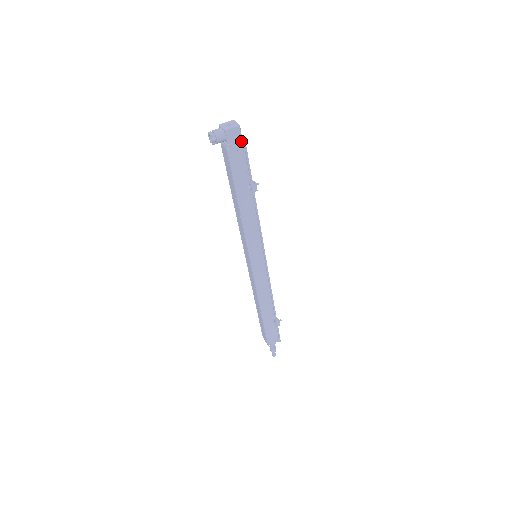
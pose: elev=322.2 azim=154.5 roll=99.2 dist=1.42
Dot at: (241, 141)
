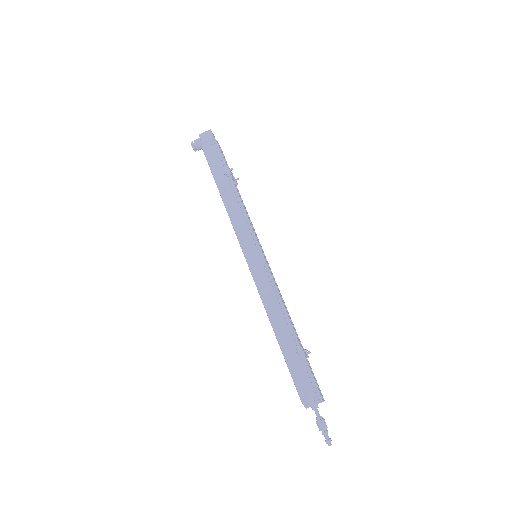
Dot at: (213, 140)
